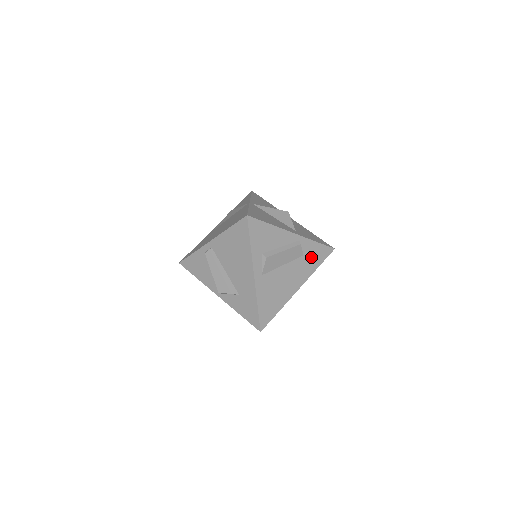
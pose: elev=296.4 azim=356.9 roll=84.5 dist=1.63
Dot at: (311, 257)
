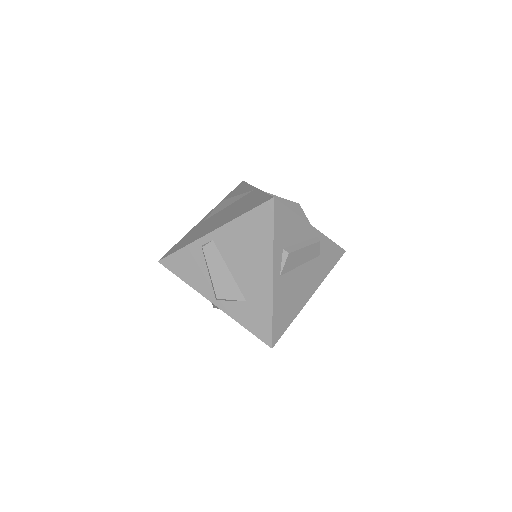
Dot at: (325, 258)
